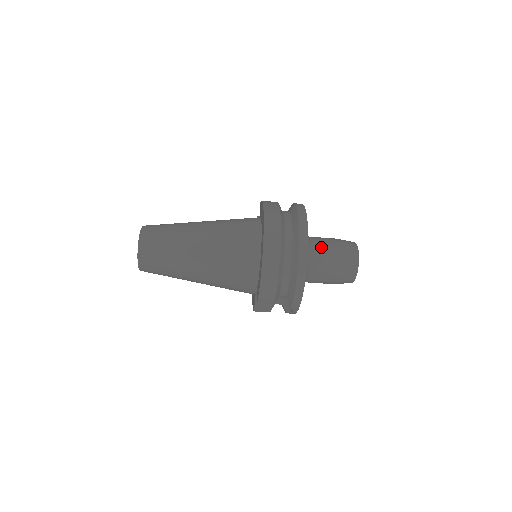
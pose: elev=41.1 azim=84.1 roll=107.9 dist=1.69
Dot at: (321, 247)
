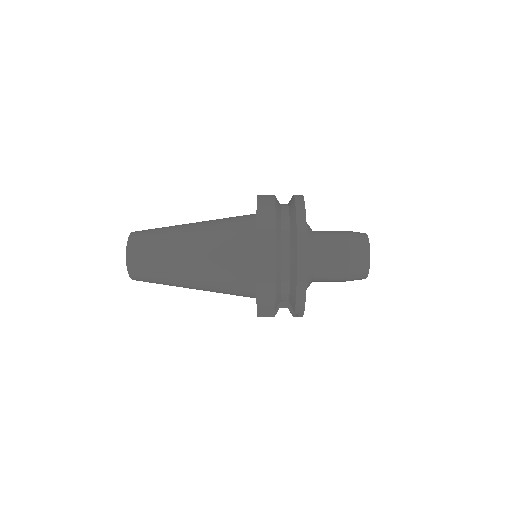
Dot at: (326, 243)
